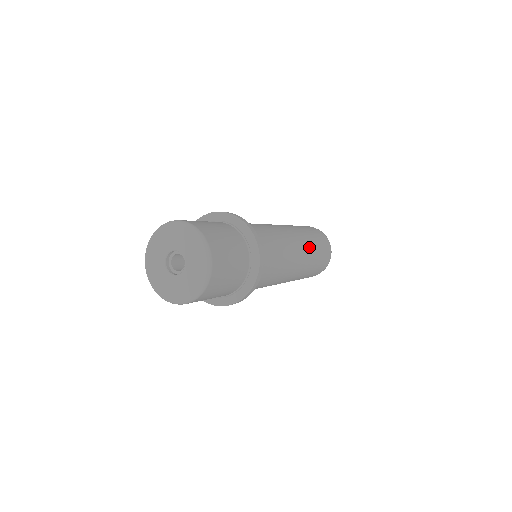
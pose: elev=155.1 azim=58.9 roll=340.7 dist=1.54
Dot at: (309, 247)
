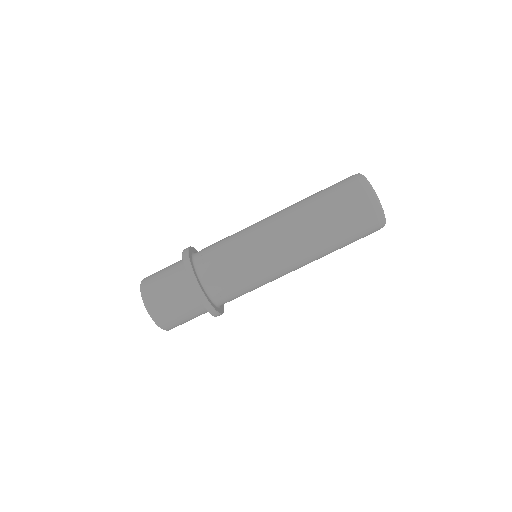
Dot at: (318, 247)
